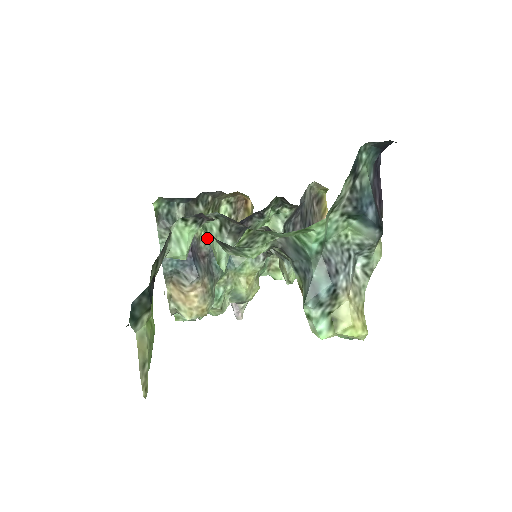
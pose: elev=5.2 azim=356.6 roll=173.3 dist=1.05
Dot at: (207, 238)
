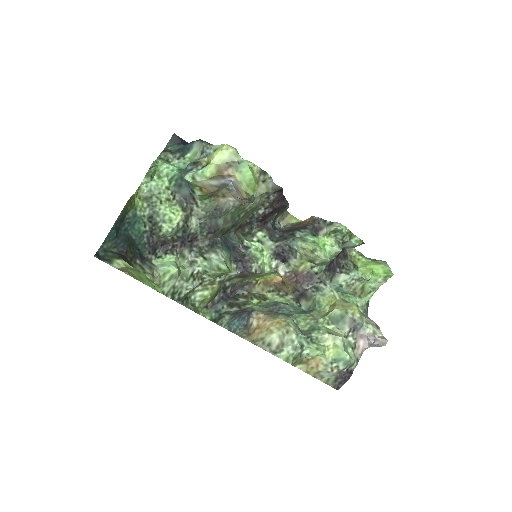
Dot at: (262, 307)
